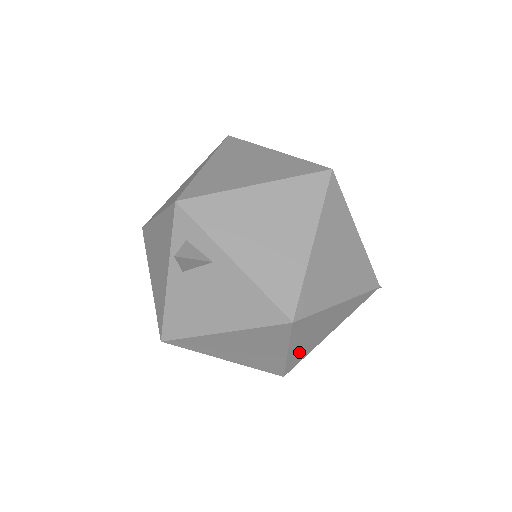
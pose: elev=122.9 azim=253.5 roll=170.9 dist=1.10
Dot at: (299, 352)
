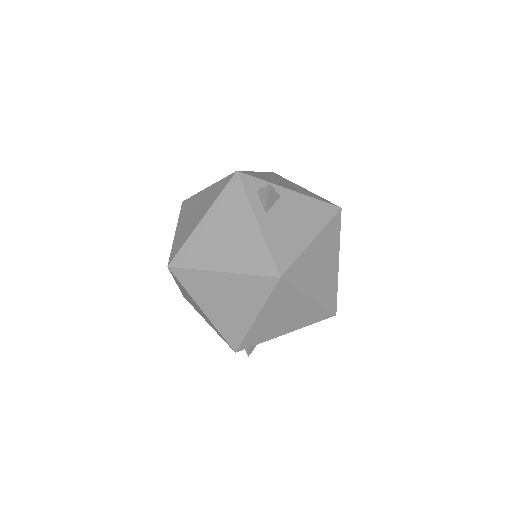
Dot at: occluded
